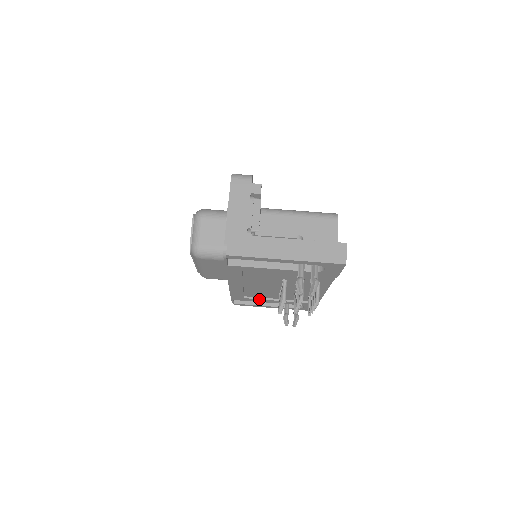
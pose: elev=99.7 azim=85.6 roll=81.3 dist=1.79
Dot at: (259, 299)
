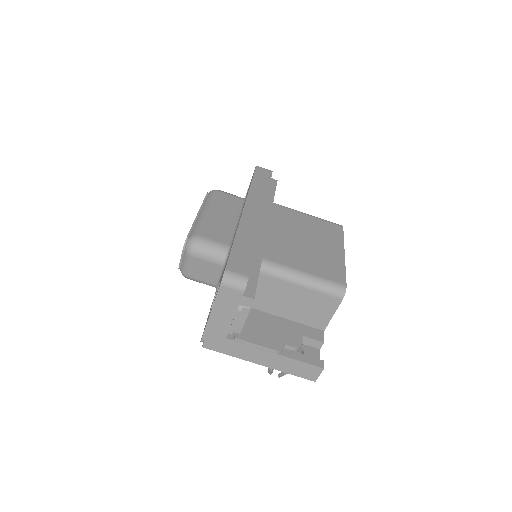
Dot at: occluded
